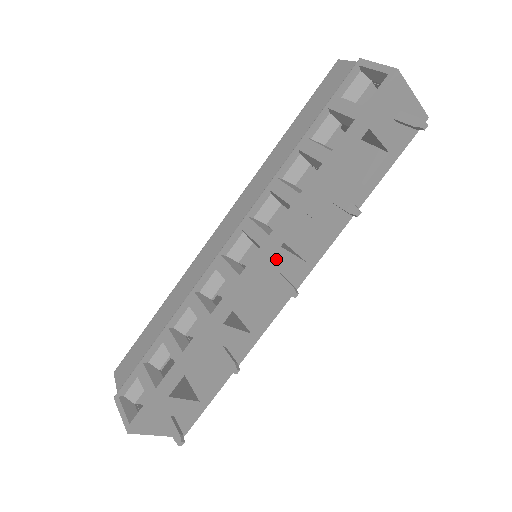
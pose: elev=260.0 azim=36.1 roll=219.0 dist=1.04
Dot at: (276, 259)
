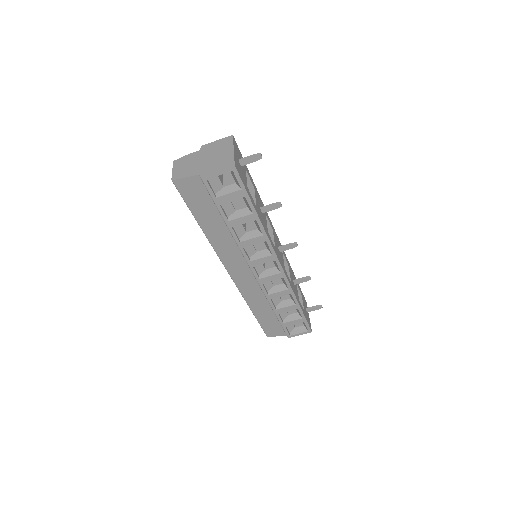
Dot at: (277, 251)
